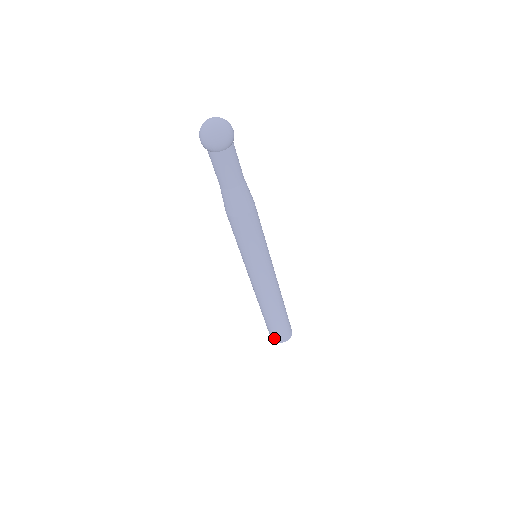
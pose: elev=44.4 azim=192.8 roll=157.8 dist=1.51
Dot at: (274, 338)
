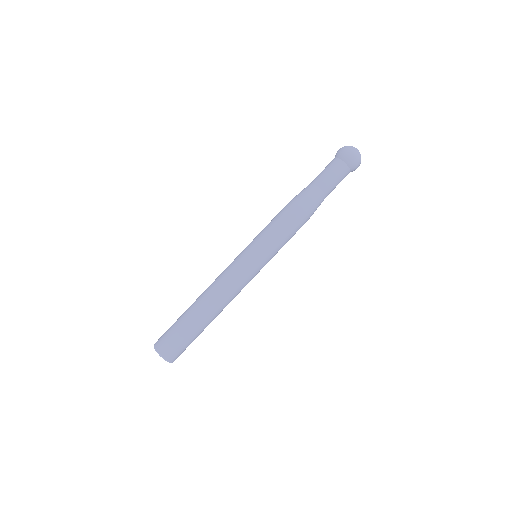
Dot at: (160, 339)
